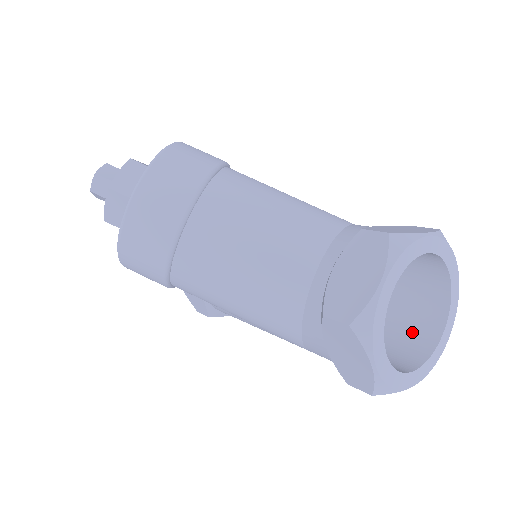
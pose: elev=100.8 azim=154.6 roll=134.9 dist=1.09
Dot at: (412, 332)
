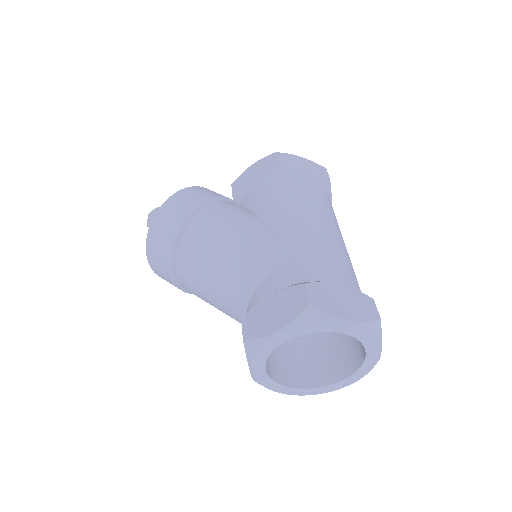
Dot at: occluded
